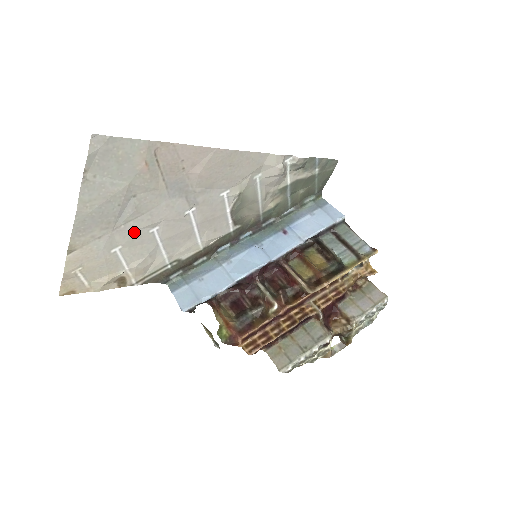
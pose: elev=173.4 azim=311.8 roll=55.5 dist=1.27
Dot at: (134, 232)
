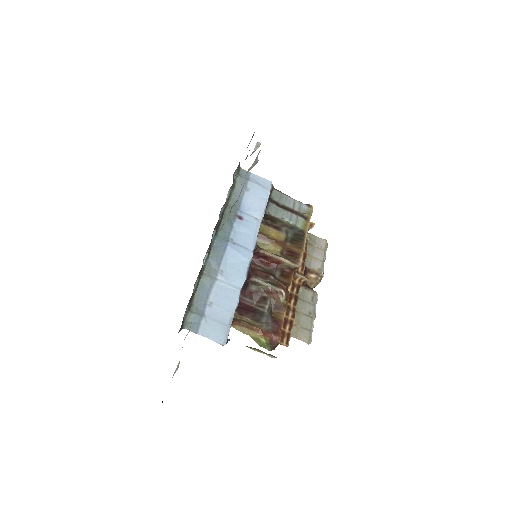
Dot at: occluded
